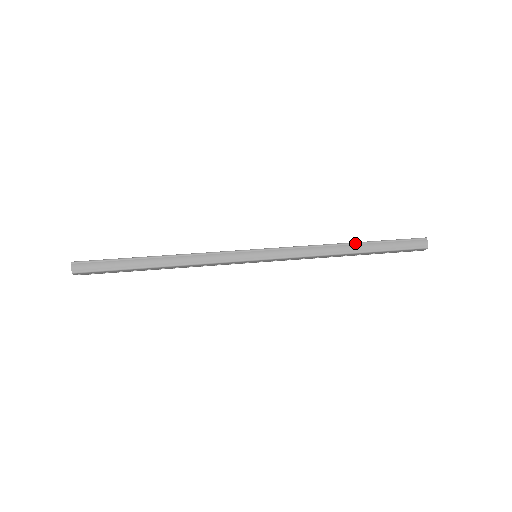
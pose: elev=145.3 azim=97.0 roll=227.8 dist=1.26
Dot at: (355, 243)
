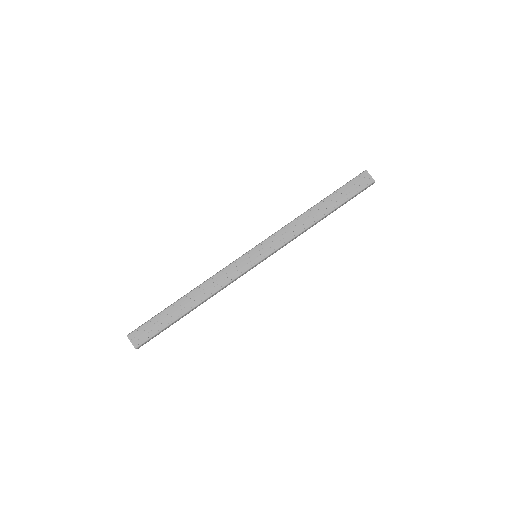
Dot at: (327, 215)
